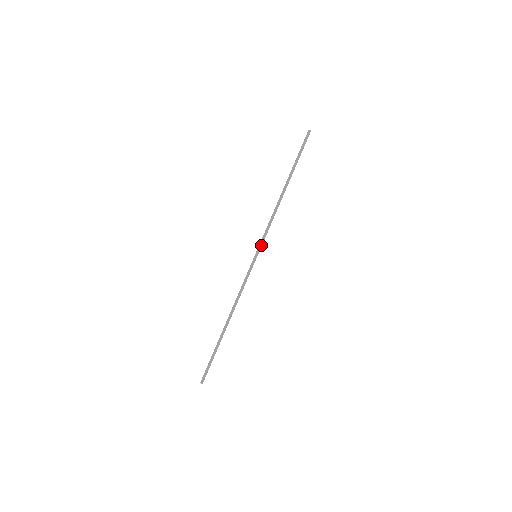
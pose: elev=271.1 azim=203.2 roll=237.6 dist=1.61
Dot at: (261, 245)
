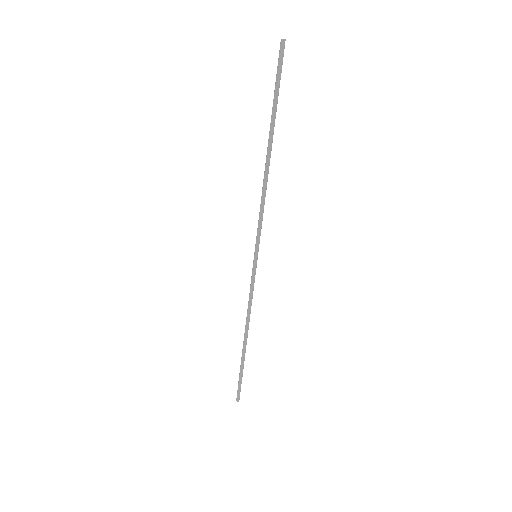
Dot at: (258, 241)
